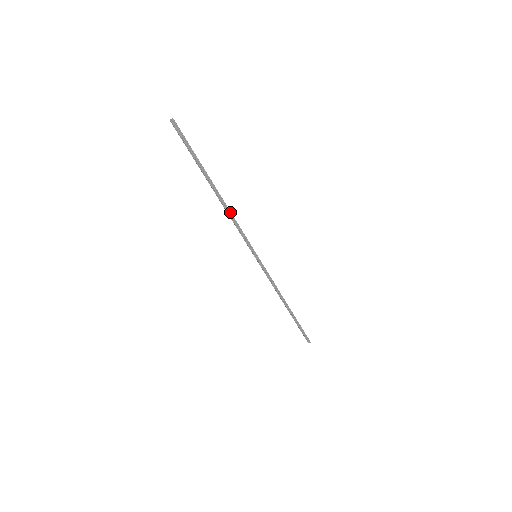
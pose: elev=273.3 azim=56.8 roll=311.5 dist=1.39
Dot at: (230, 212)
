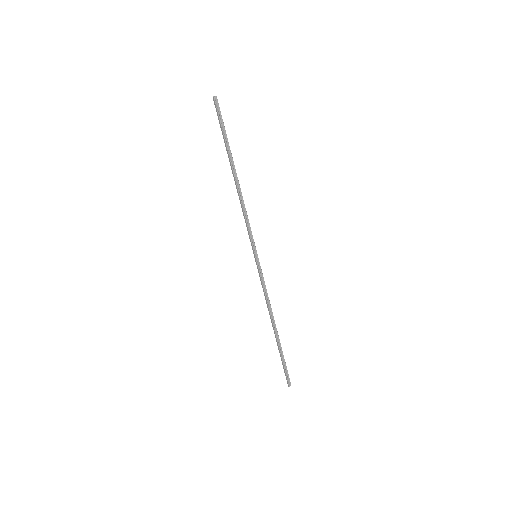
Dot at: occluded
